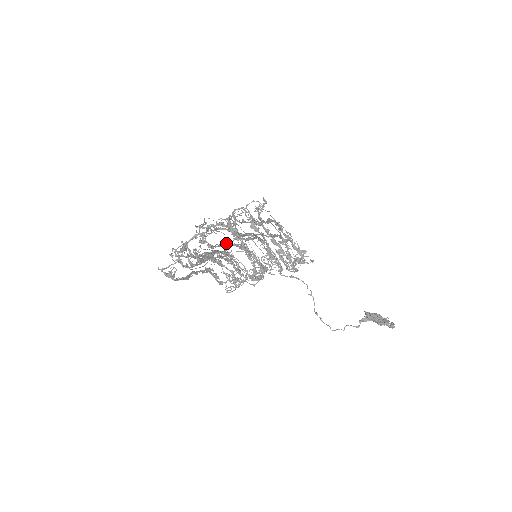
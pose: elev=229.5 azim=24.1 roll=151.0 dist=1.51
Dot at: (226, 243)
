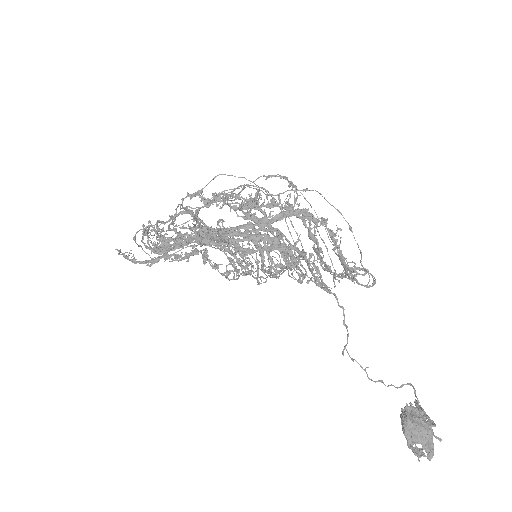
Dot at: occluded
